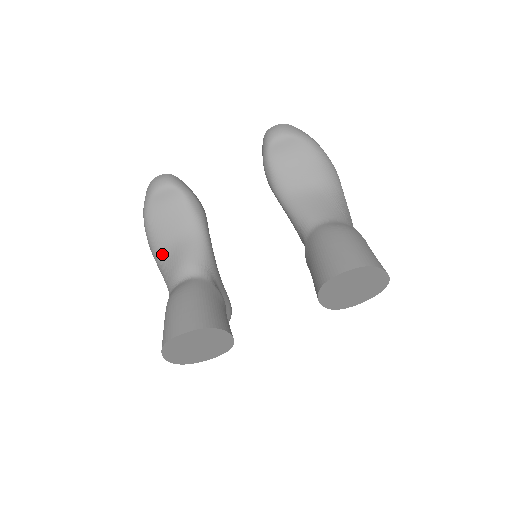
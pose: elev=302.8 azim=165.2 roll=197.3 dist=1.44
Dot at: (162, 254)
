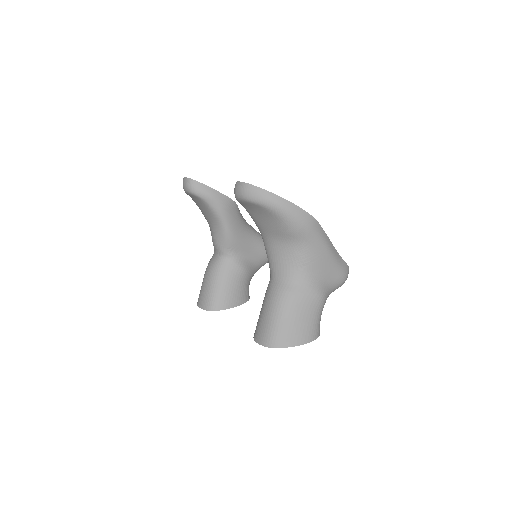
Dot at: occluded
